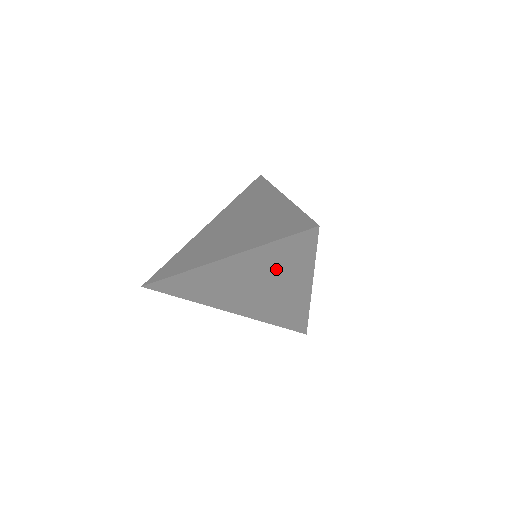
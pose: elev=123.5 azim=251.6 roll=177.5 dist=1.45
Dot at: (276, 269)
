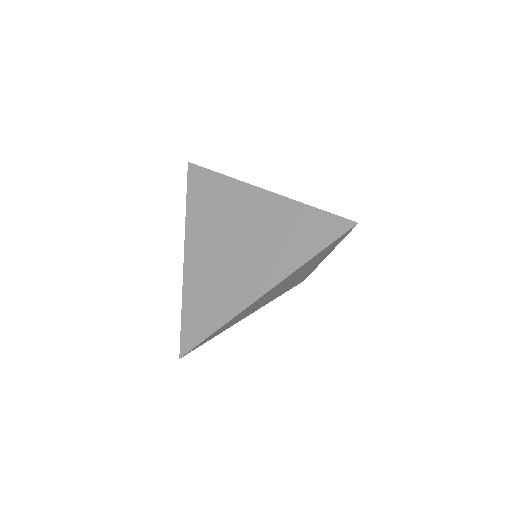
Dot at: occluded
